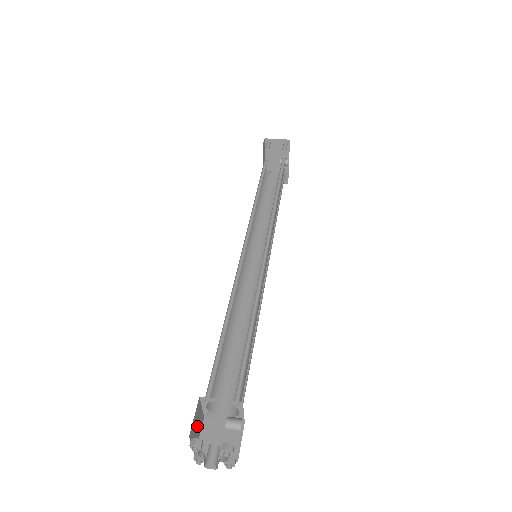
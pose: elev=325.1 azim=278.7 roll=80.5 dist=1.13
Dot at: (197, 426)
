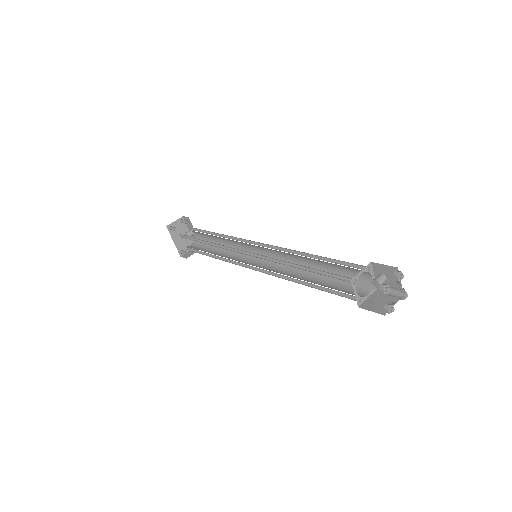
Dot at: occluded
